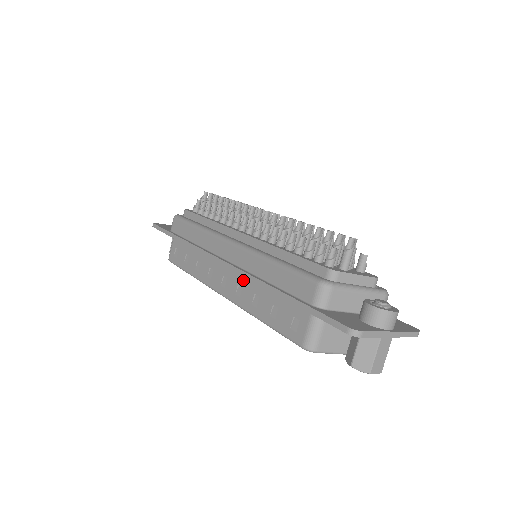
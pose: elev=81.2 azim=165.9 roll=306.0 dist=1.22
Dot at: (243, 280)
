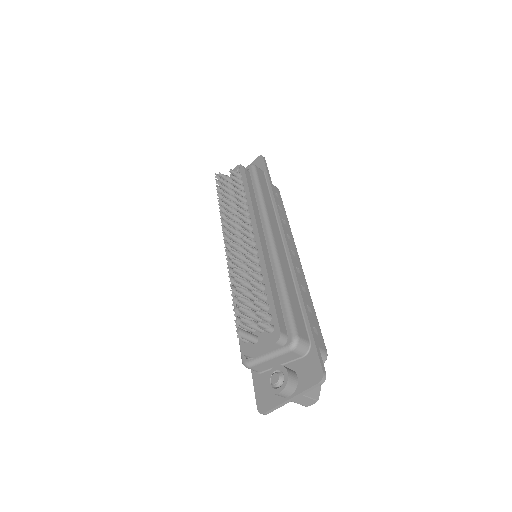
Dot at: occluded
